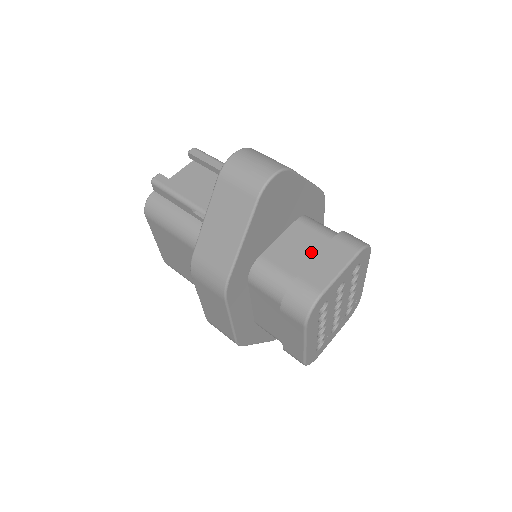
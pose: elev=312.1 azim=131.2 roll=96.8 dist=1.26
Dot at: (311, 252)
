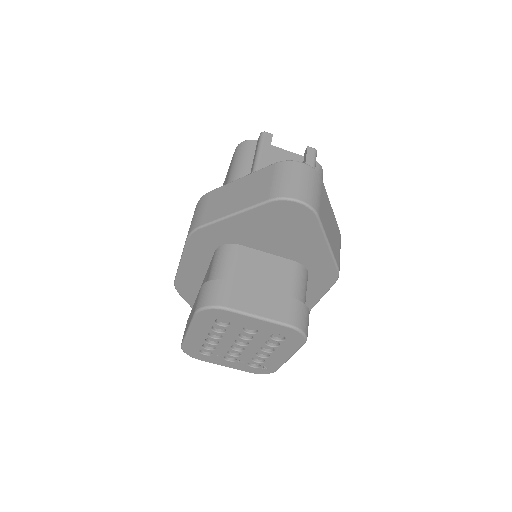
Dot at: (267, 285)
